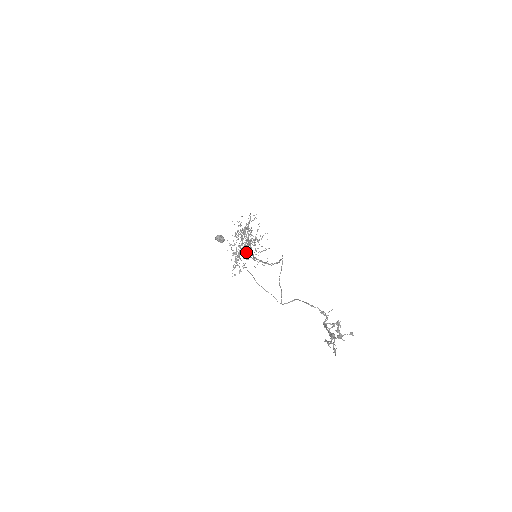
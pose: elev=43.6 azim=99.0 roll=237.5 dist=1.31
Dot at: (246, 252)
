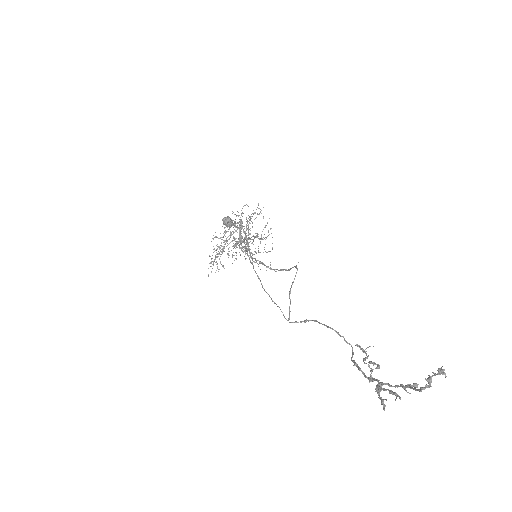
Dot at: (246, 248)
